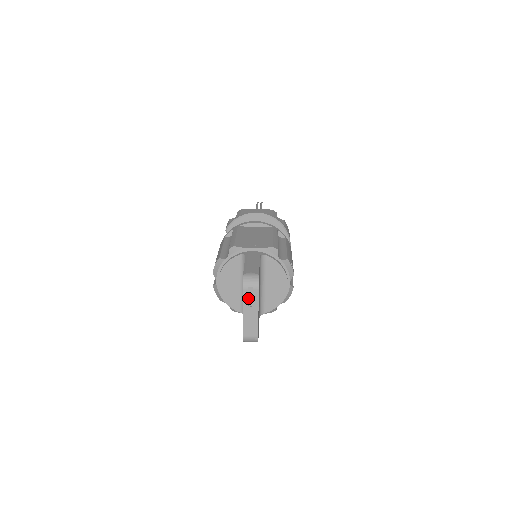
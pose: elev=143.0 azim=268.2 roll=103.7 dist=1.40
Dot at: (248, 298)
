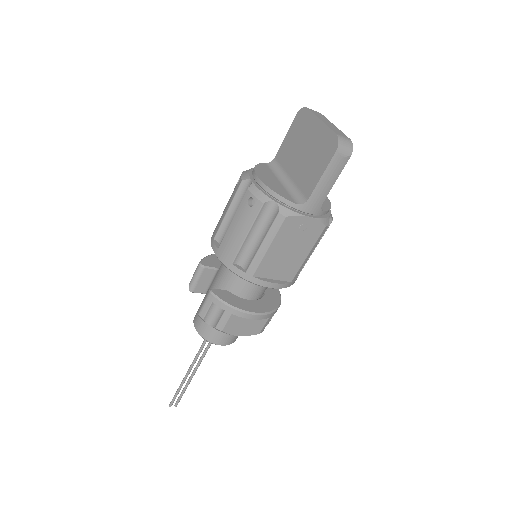
Dot at: (317, 115)
